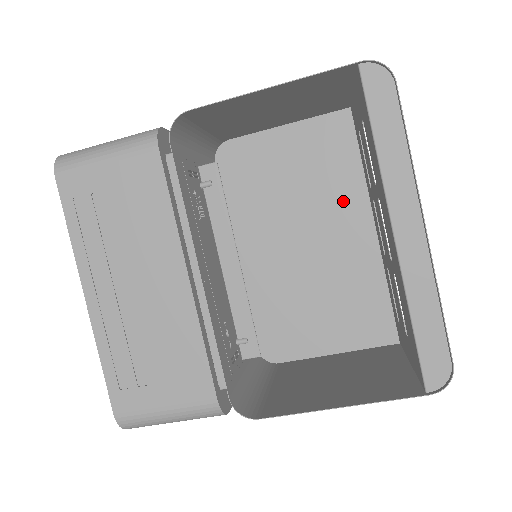
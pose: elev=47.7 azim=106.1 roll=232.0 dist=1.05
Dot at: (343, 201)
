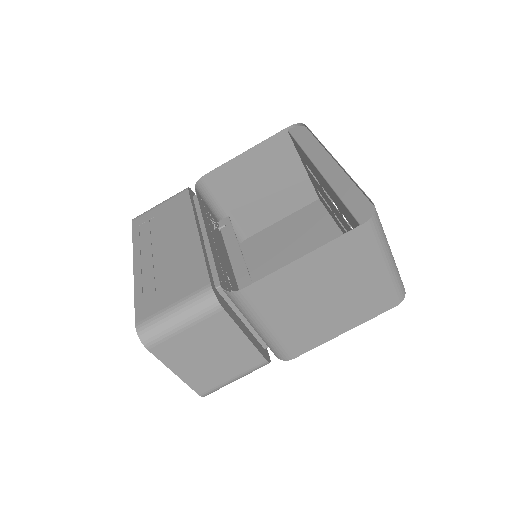
Dot at: (324, 239)
